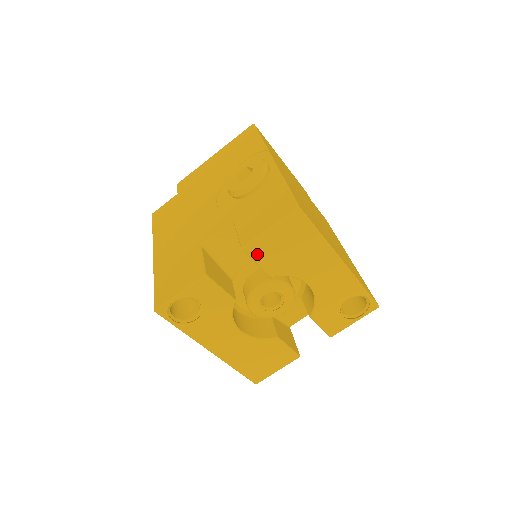
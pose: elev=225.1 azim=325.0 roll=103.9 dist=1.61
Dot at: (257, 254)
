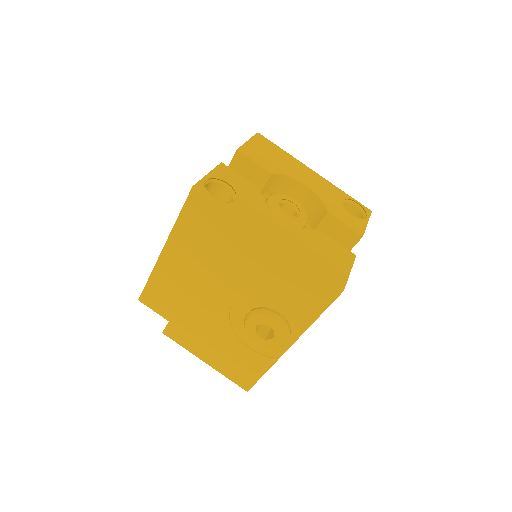
Dot at: (251, 155)
